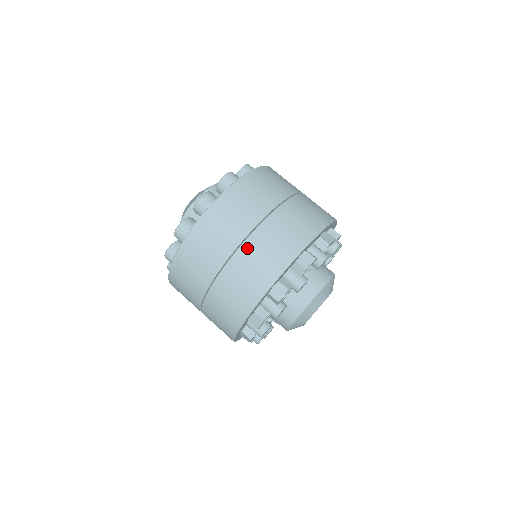
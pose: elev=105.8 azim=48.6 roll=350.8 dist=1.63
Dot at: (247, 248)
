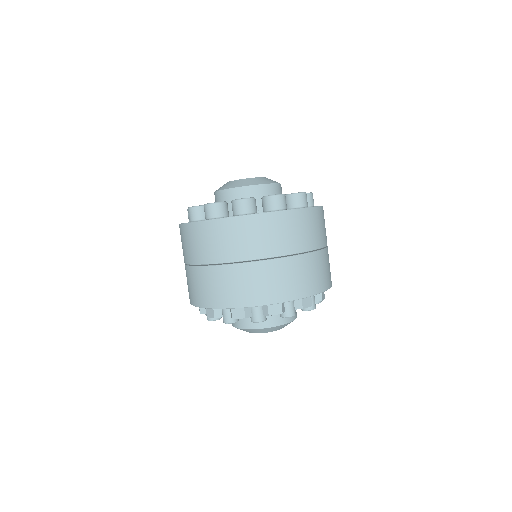
Dot at: (186, 271)
